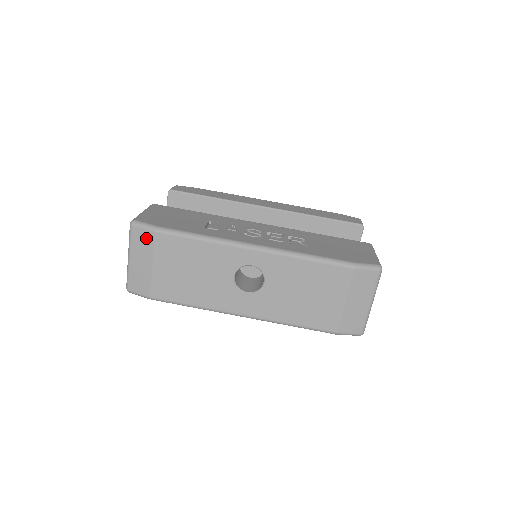
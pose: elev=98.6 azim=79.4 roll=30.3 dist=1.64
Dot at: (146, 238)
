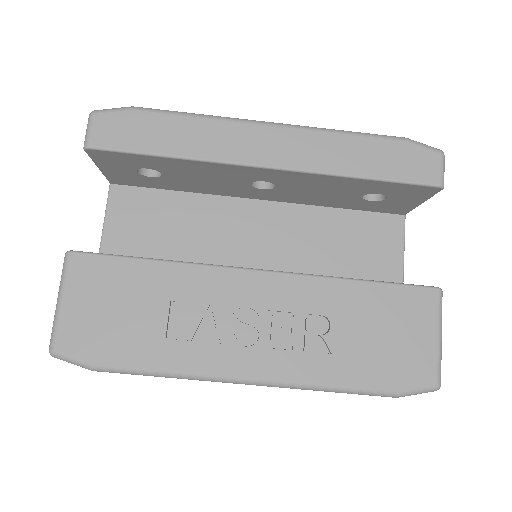
Dot at: occluded
